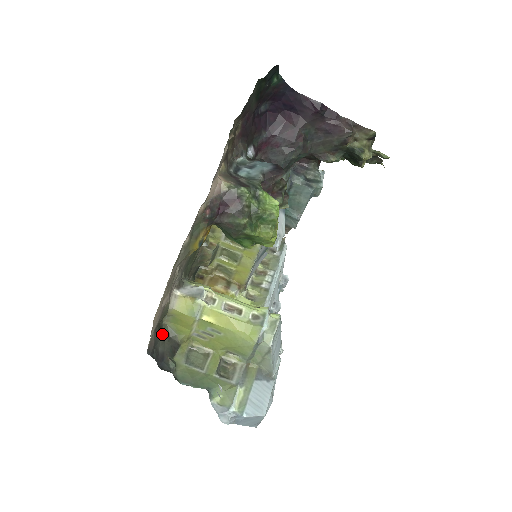
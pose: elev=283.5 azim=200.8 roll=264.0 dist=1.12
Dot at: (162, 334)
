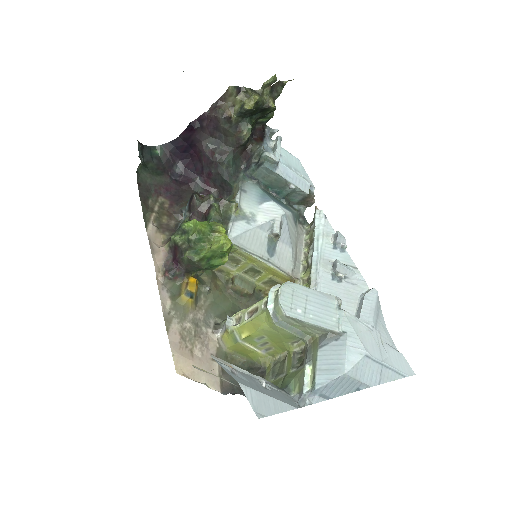
Dot at: (246, 370)
